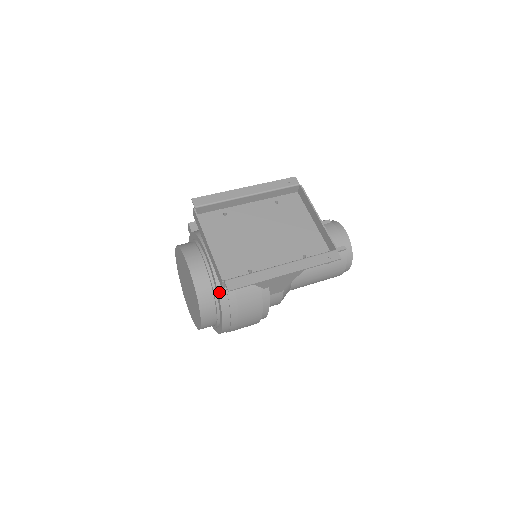
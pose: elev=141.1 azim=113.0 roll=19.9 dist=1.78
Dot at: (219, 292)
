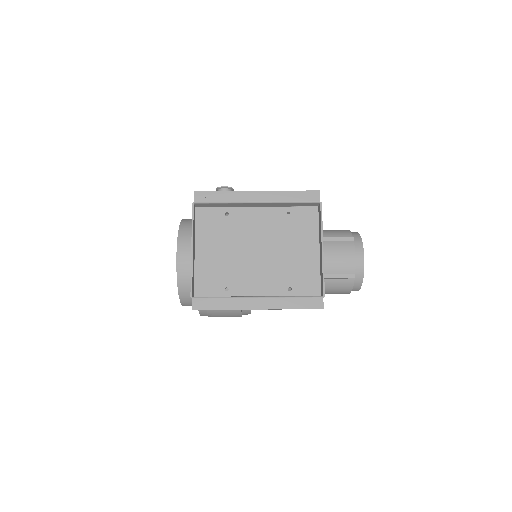
Dot at: occluded
